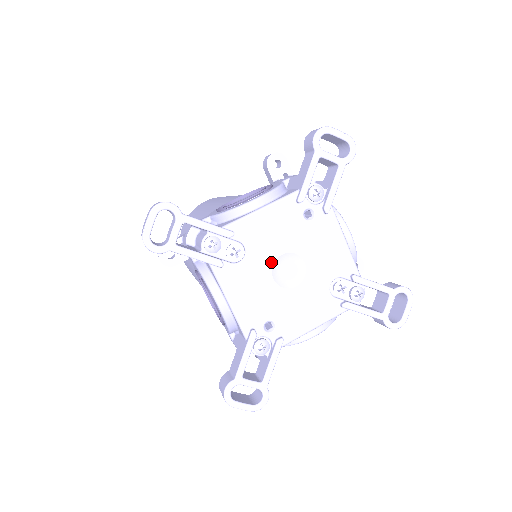
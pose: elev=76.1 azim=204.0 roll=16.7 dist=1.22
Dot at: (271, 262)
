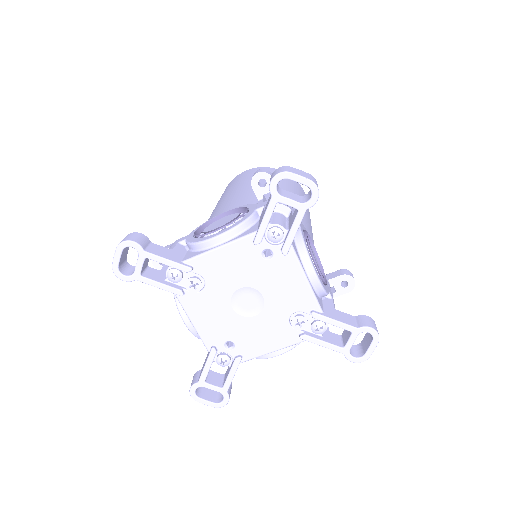
Dot at: (230, 294)
